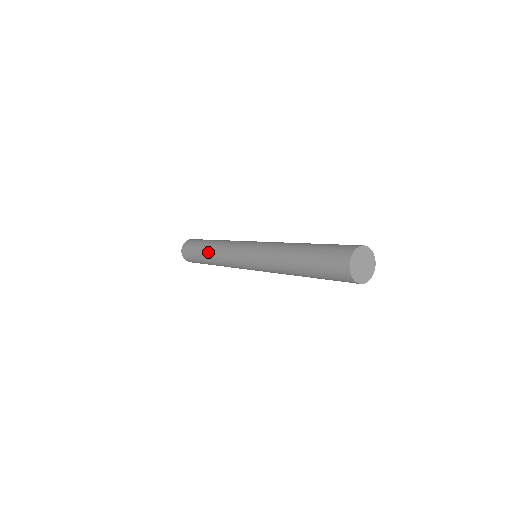
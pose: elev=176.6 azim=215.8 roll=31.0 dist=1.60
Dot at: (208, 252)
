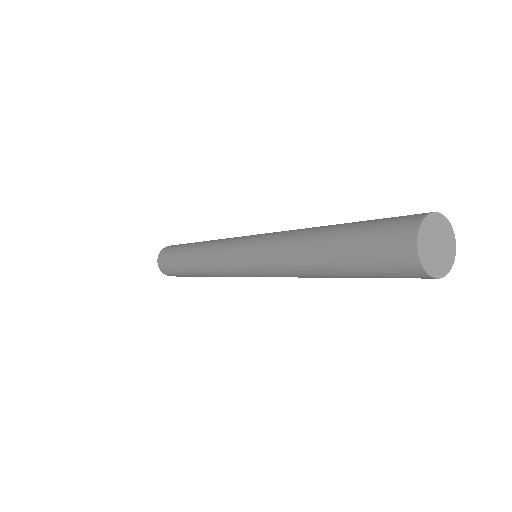
Dot at: (191, 253)
